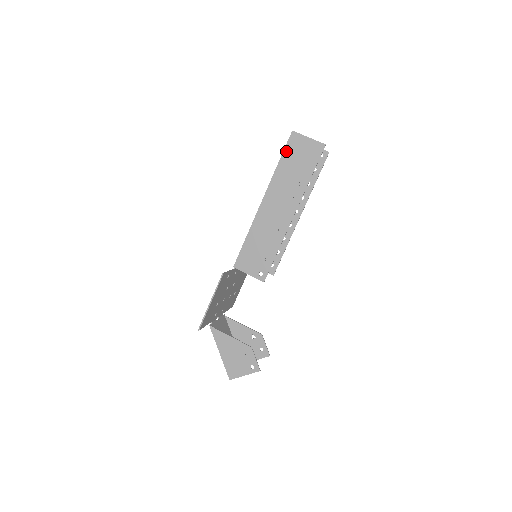
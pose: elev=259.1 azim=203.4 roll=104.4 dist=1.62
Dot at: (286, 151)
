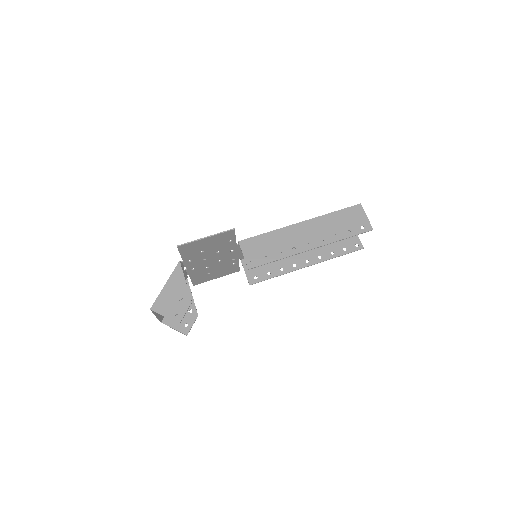
Dot at: (345, 210)
